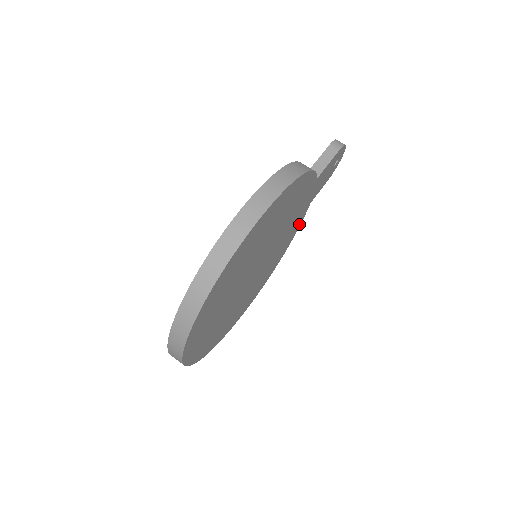
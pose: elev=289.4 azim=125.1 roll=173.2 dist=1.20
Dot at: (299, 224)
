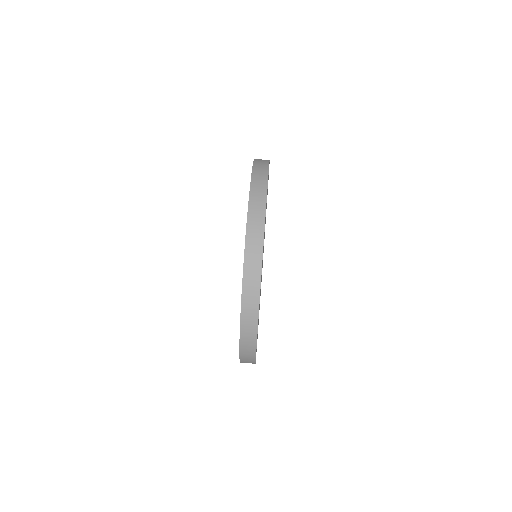
Dot at: occluded
